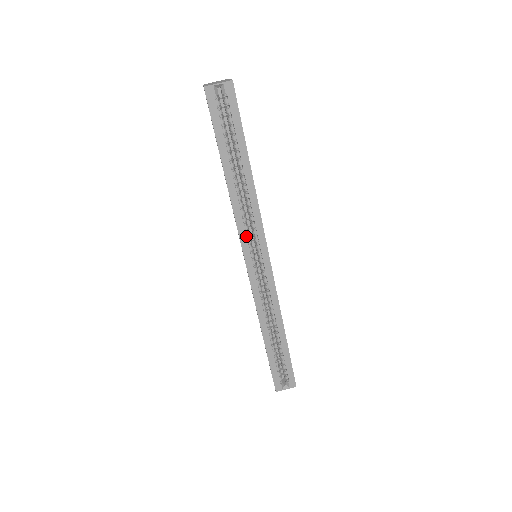
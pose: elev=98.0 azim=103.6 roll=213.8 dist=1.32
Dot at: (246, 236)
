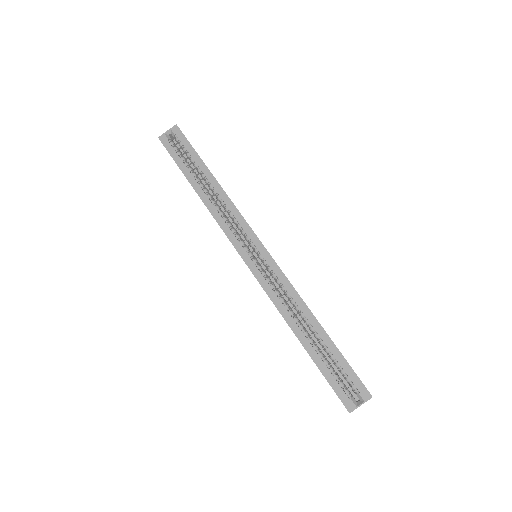
Dot at: (232, 232)
